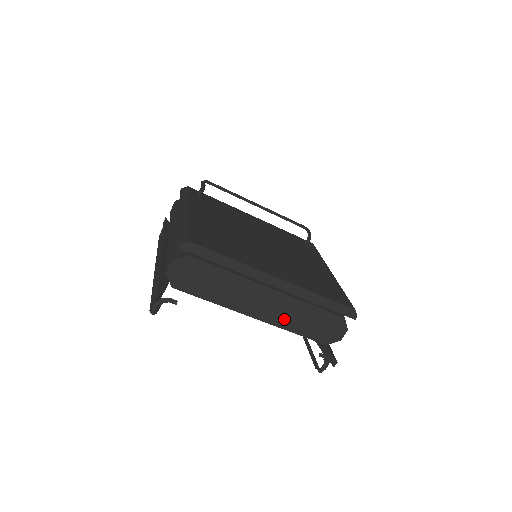
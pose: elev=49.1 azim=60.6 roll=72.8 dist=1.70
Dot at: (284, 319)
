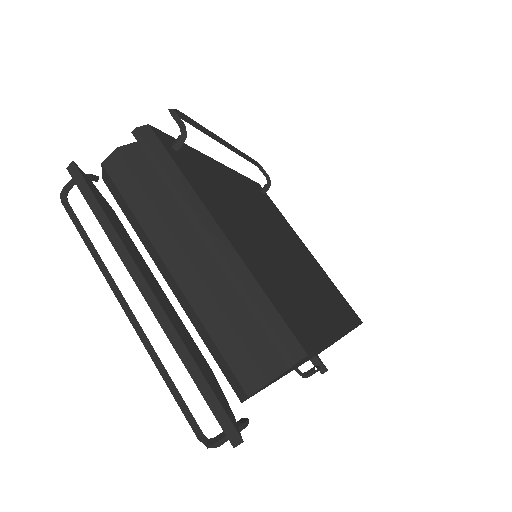
Dot at: occluded
